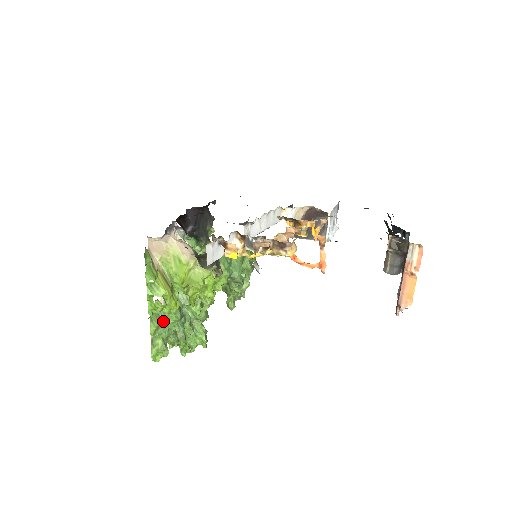
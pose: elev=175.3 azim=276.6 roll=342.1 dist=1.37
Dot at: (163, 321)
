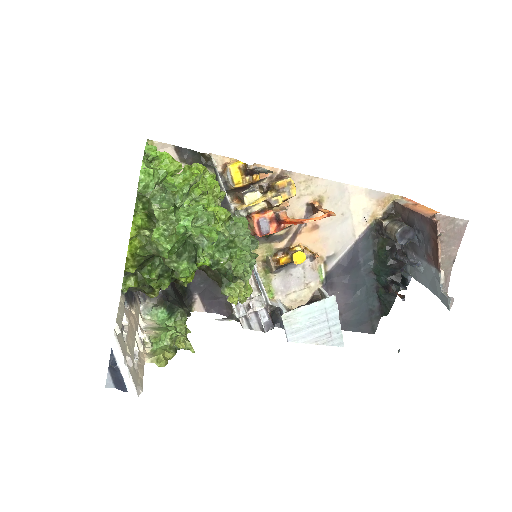
Dot at: occluded
